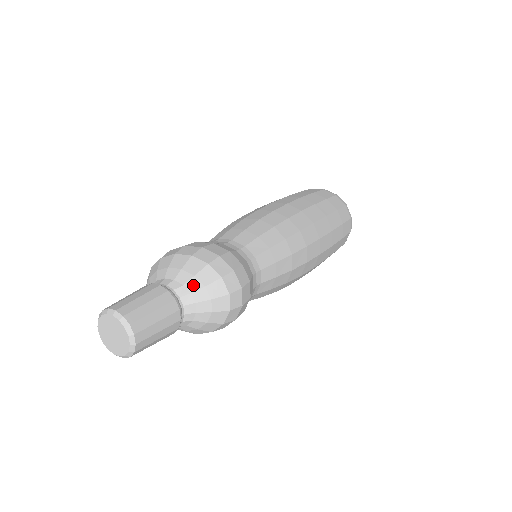
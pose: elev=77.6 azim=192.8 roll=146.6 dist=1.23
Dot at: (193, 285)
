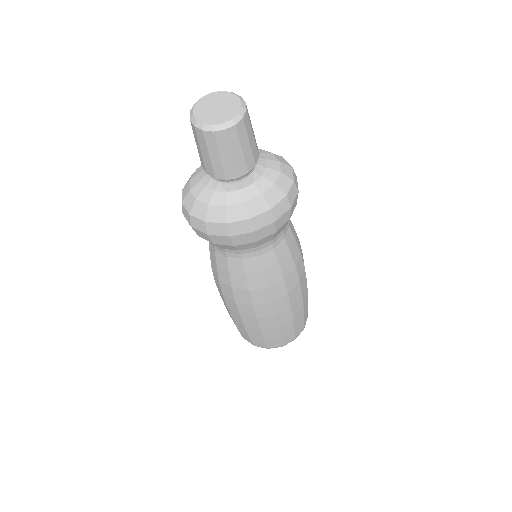
Dot at: (260, 151)
